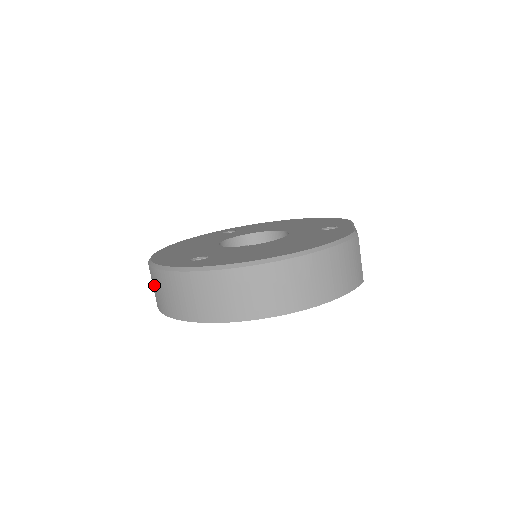
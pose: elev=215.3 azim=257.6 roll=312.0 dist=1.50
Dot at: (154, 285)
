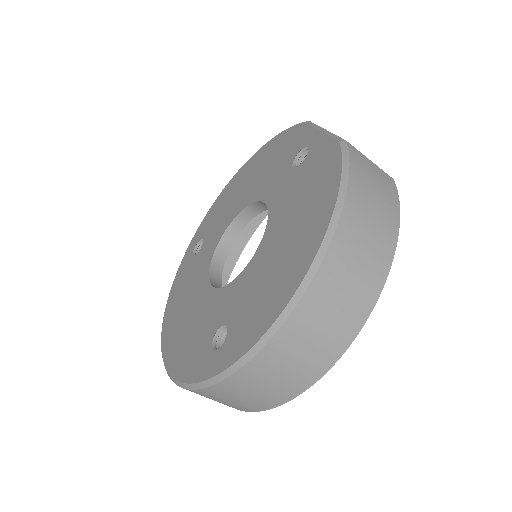
Dot at: occluded
